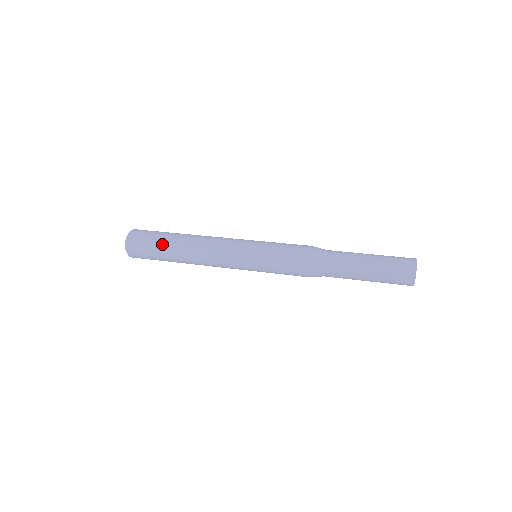
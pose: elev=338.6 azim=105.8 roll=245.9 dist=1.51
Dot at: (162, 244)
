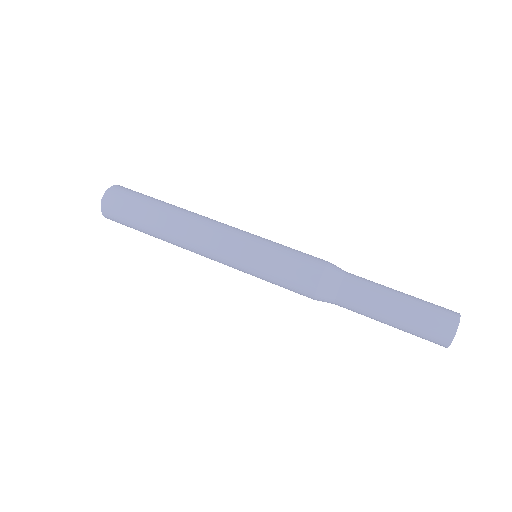
Dot at: (143, 215)
